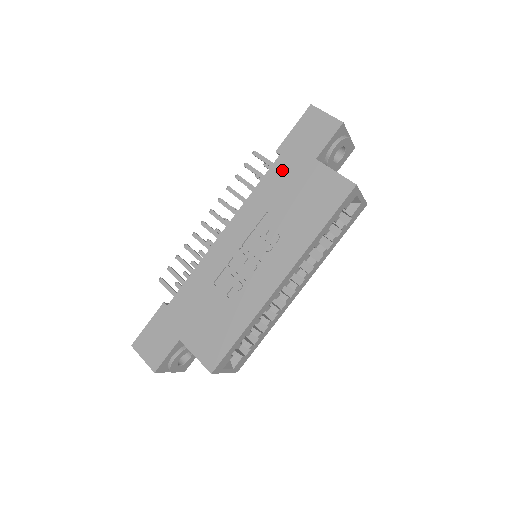
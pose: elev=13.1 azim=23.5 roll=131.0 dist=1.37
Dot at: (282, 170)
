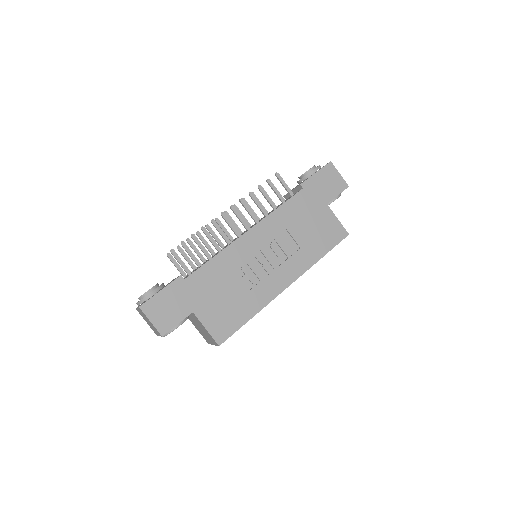
Dot at: (303, 201)
